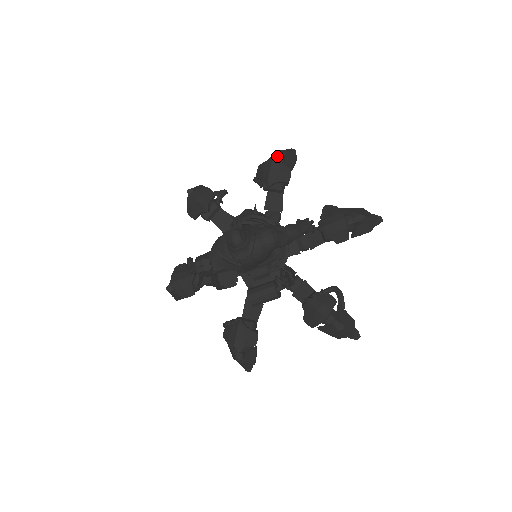
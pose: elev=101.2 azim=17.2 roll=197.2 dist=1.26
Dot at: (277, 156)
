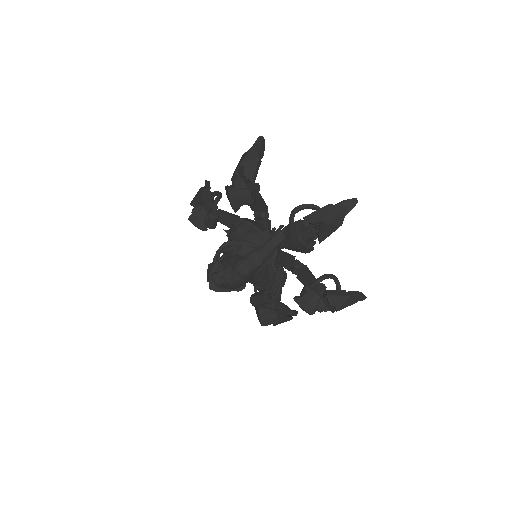
Dot at: (239, 170)
